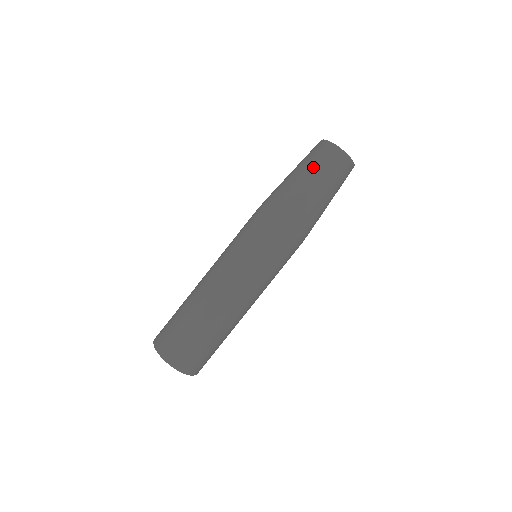
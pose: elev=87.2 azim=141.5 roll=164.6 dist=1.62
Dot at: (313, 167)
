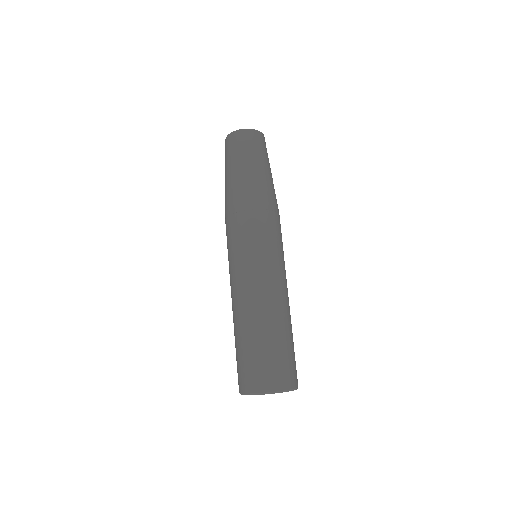
Dot at: (226, 162)
